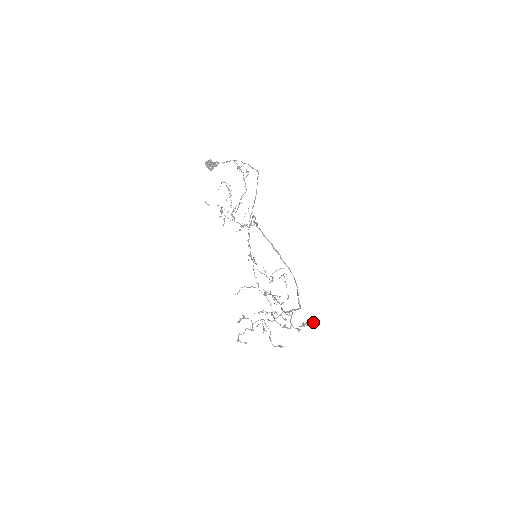
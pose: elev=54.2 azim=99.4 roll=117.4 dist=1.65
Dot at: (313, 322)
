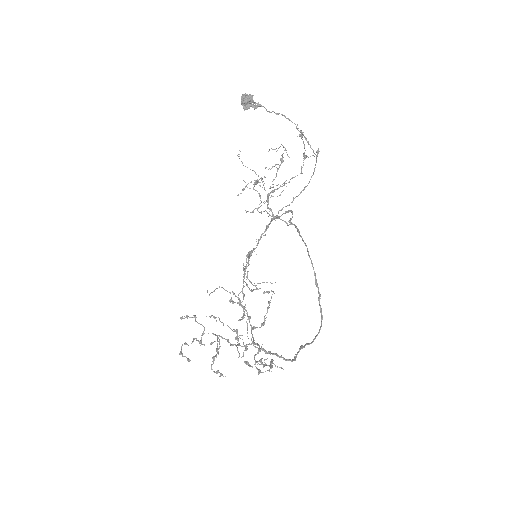
Dot at: occluded
